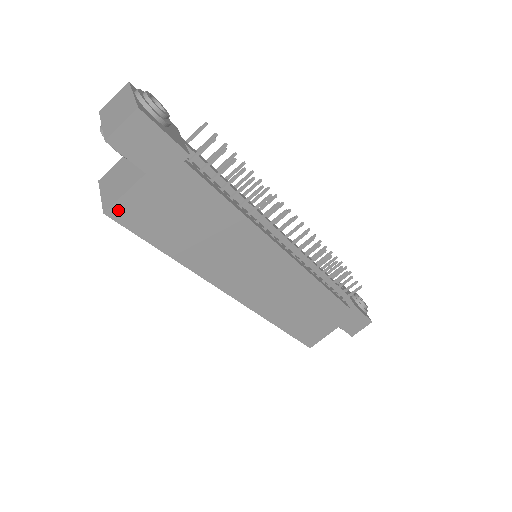
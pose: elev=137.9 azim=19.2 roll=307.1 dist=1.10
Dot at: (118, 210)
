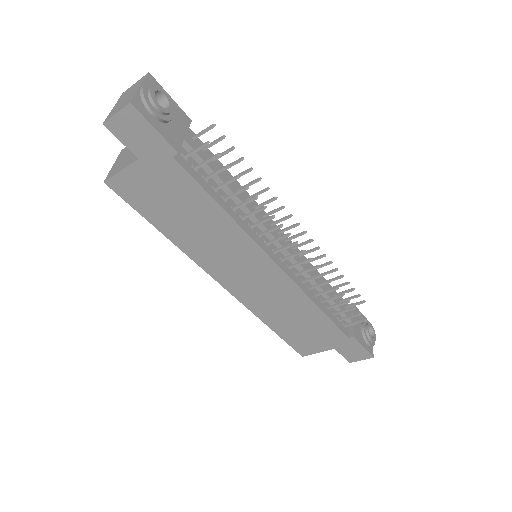
Dot at: (116, 183)
